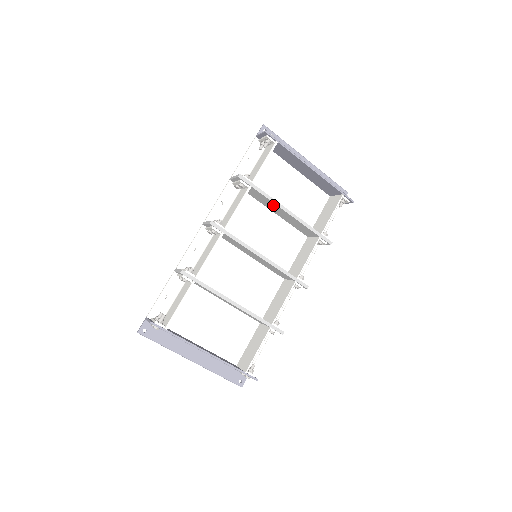
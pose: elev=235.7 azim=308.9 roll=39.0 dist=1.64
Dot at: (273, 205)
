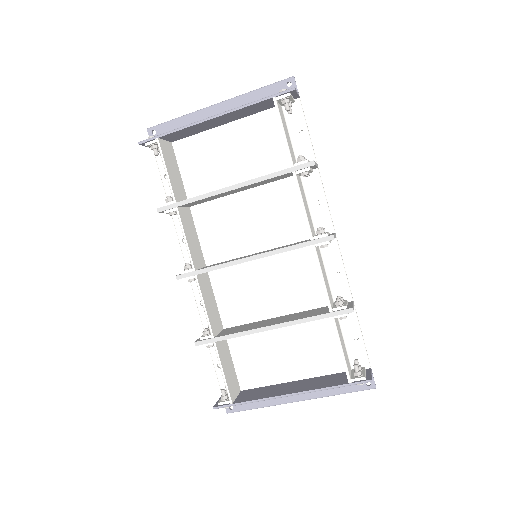
Dot at: (218, 195)
